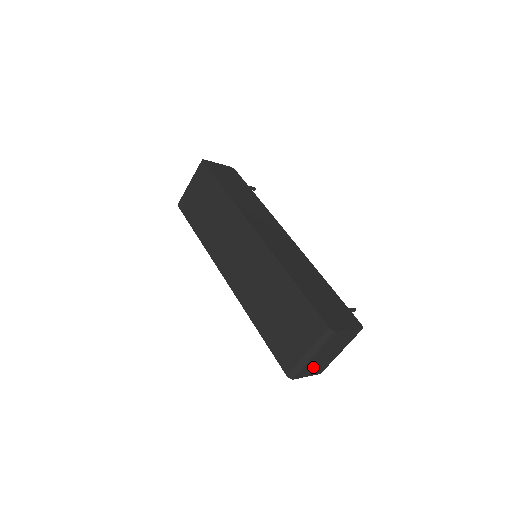
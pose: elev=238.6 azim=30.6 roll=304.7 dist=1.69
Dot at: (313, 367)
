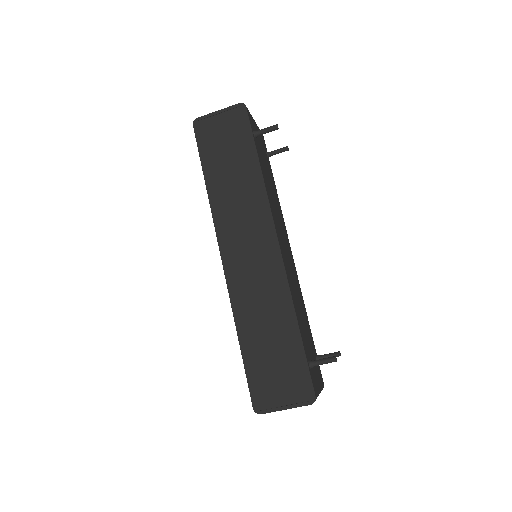
Dot at: occluded
